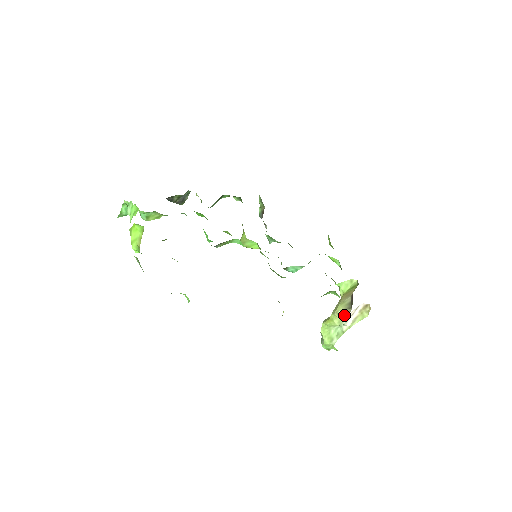
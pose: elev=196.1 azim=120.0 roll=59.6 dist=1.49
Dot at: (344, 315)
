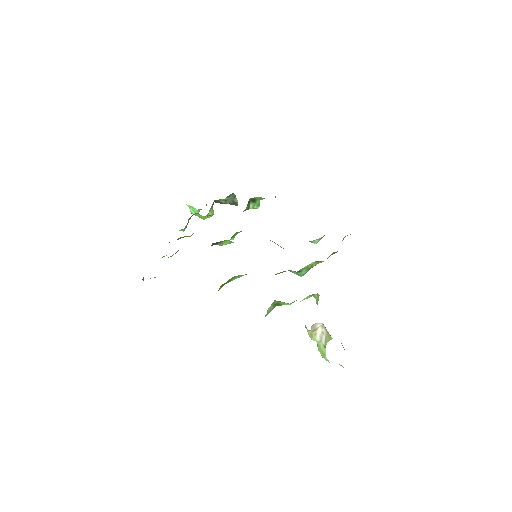
Dot at: occluded
